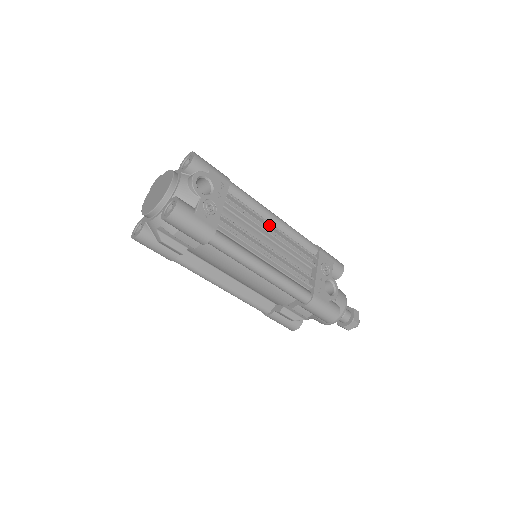
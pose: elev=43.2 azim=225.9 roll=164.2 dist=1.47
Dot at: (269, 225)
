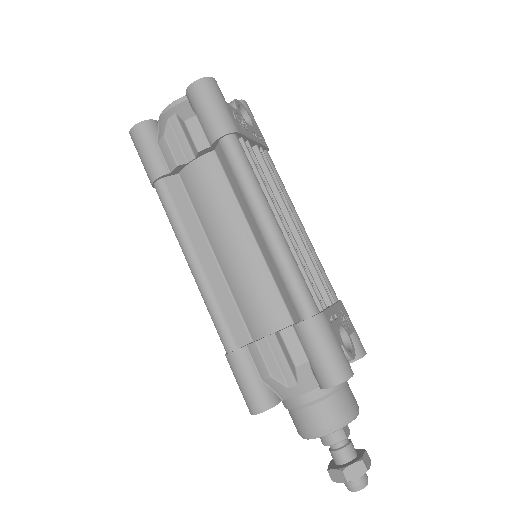
Dot at: occluded
